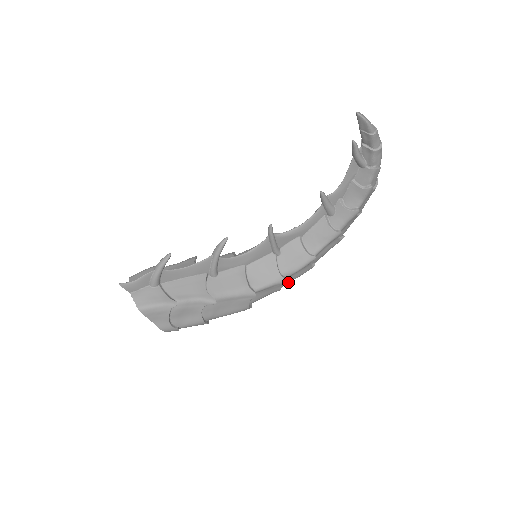
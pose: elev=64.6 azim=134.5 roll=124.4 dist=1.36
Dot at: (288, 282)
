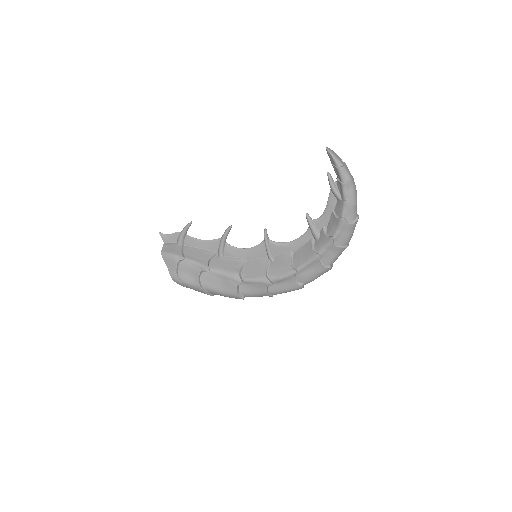
Dot at: (270, 285)
